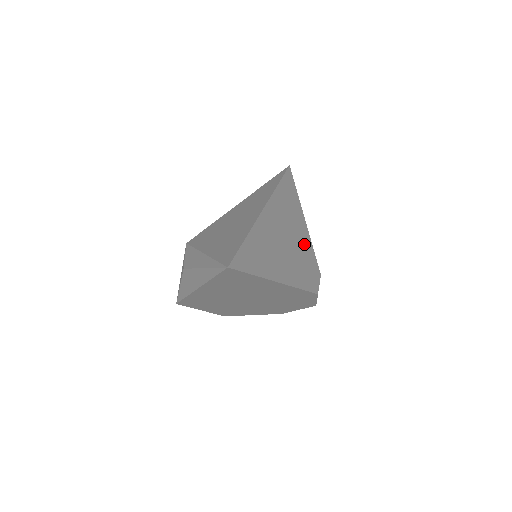
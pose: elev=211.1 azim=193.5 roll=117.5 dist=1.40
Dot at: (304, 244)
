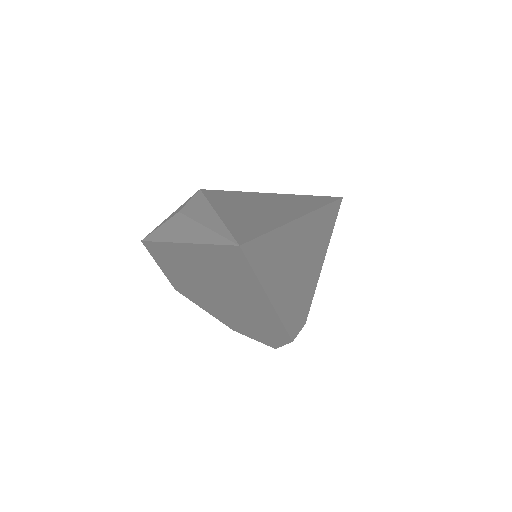
Dot at: (311, 281)
